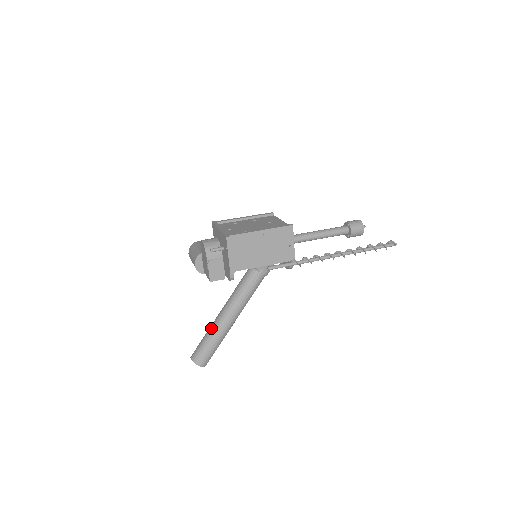
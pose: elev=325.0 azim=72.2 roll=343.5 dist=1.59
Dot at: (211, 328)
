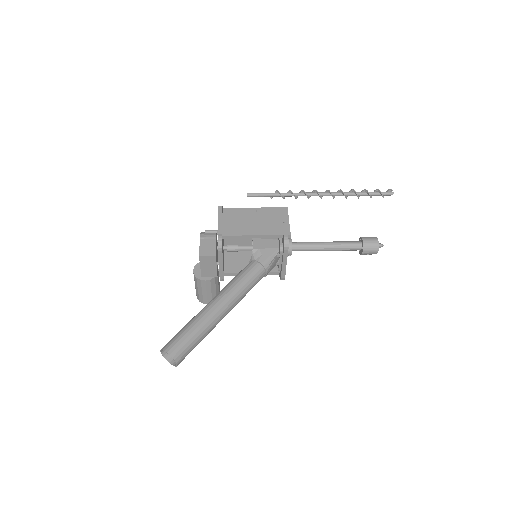
Dot at: occluded
